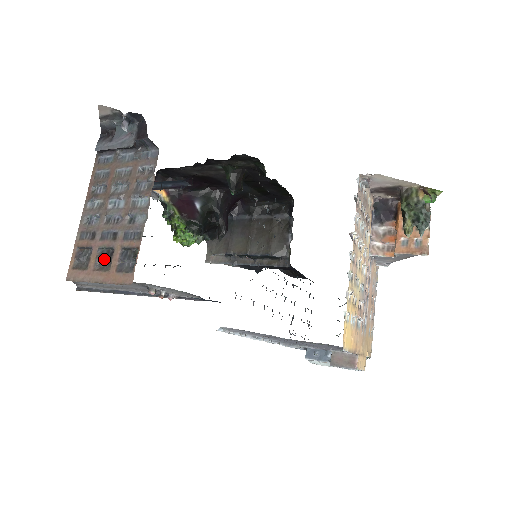
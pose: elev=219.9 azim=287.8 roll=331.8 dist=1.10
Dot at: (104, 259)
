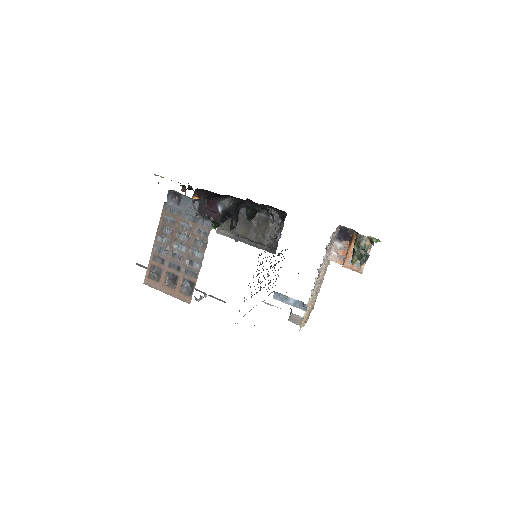
Dot at: (170, 279)
